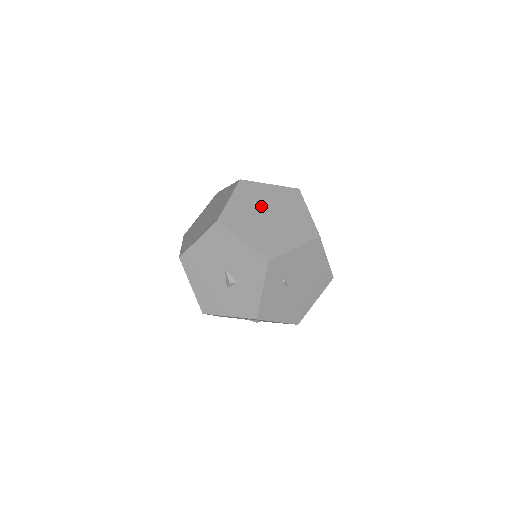
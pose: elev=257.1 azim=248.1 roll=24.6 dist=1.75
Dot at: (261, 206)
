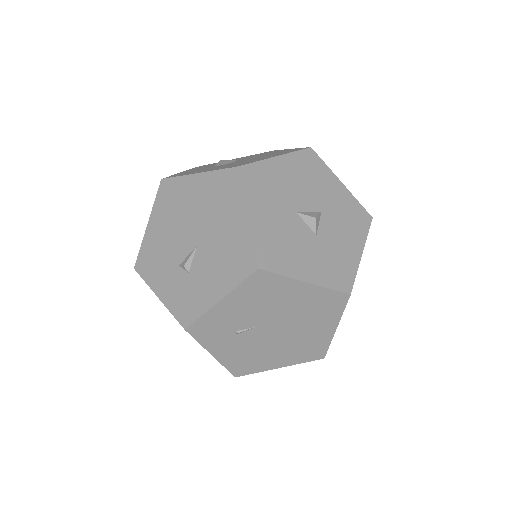
Dot at: (249, 330)
